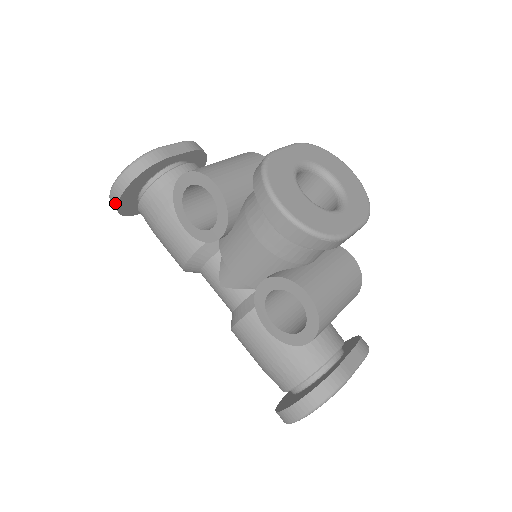
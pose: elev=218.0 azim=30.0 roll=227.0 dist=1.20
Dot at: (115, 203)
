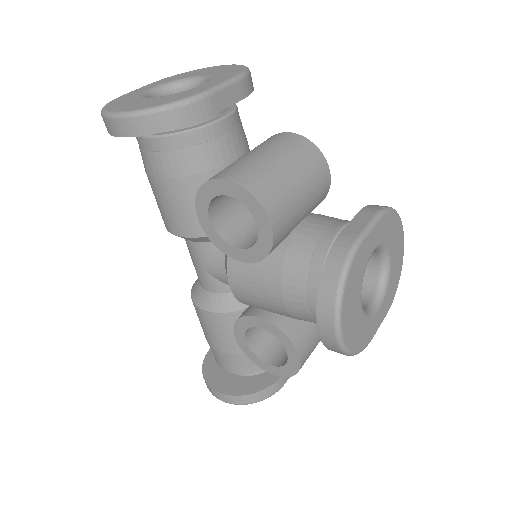
Dot at: (112, 131)
